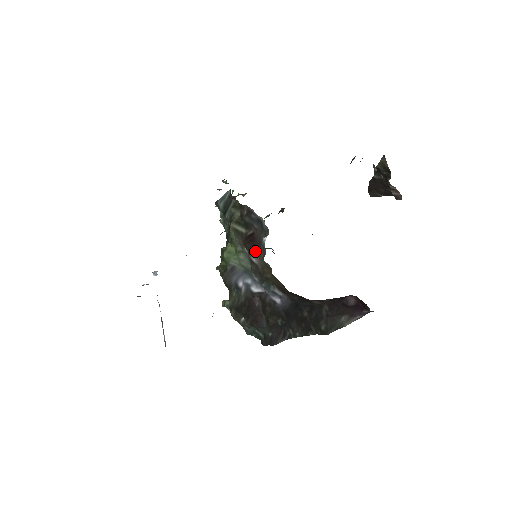
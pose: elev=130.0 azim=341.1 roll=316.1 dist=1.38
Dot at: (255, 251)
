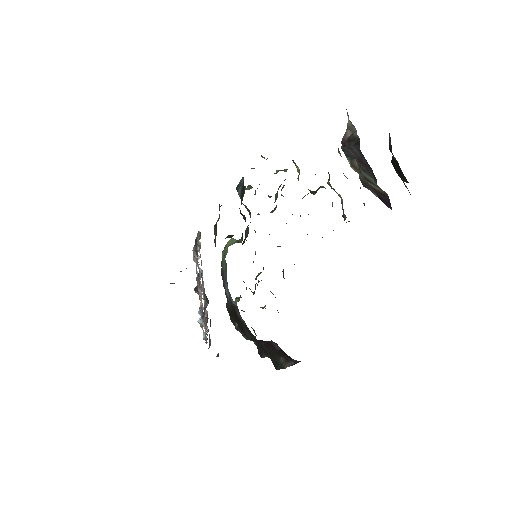
Dot at: occluded
